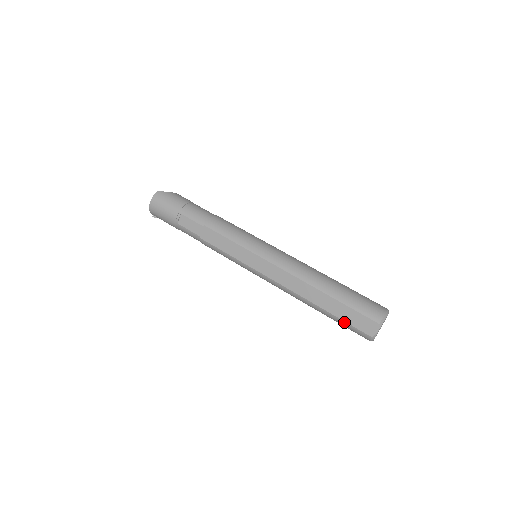
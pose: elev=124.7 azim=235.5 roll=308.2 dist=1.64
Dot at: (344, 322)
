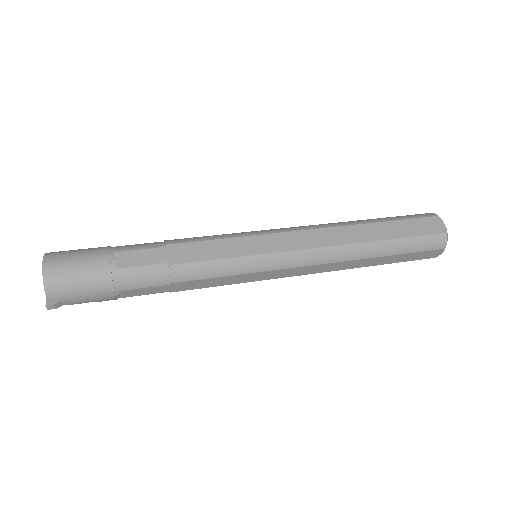
Dot at: (412, 238)
